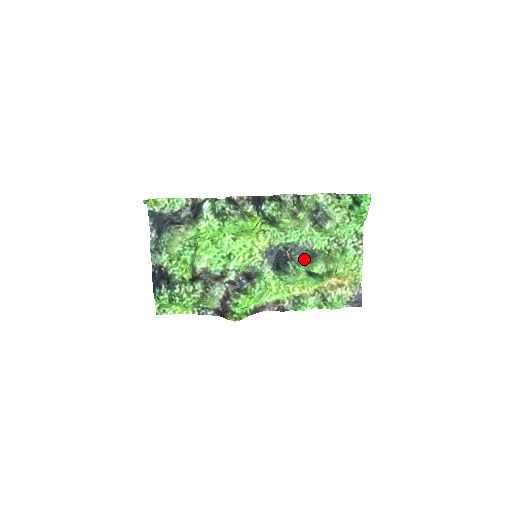
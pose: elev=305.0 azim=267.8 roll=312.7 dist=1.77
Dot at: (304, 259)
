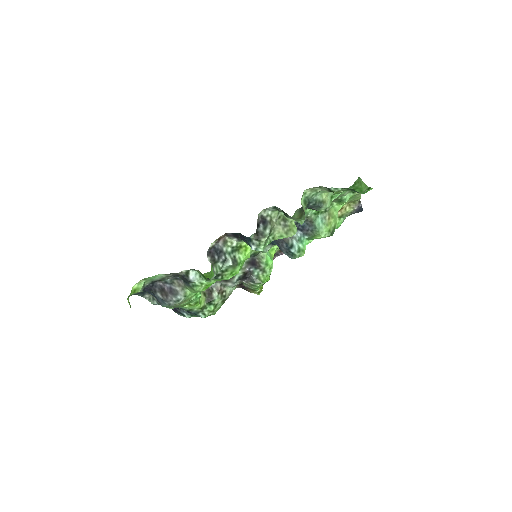
Dot at: (303, 231)
